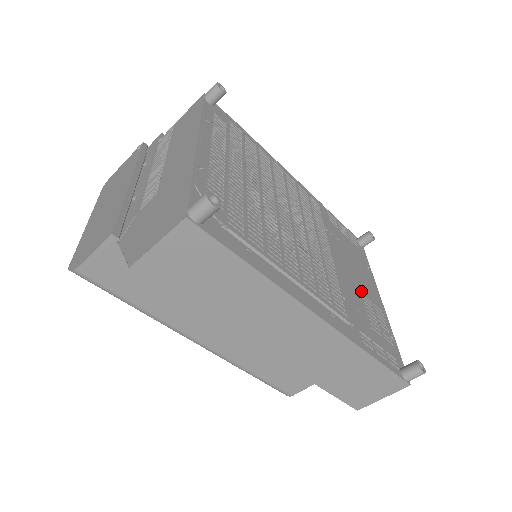
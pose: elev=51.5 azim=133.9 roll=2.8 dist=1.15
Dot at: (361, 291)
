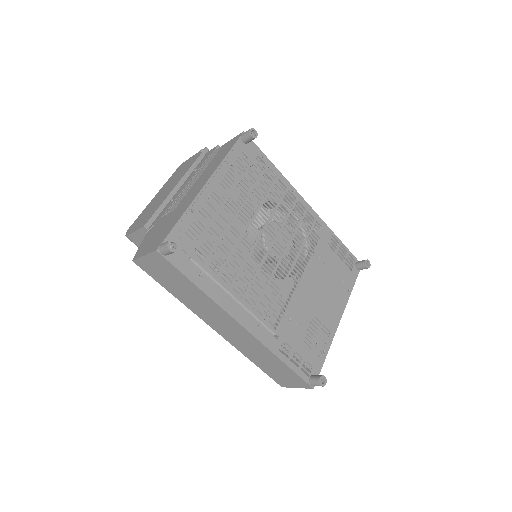
Dot at: (316, 310)
